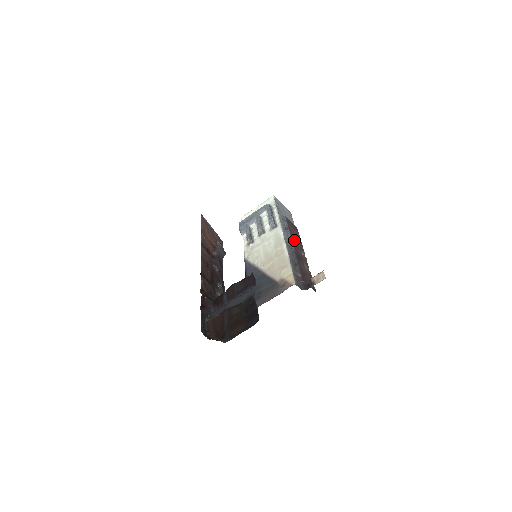
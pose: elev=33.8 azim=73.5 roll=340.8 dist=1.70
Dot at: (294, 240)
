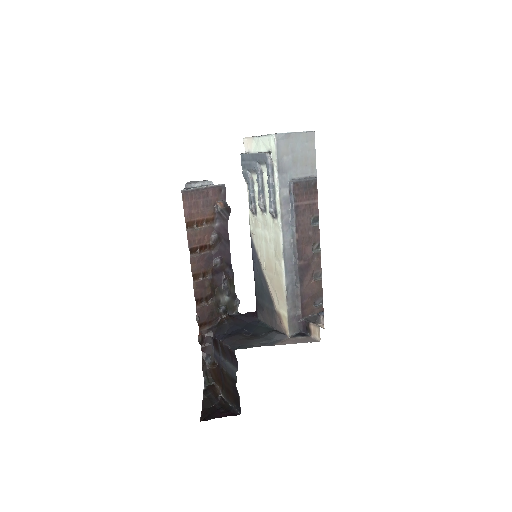
Dot at: (302, 235)
